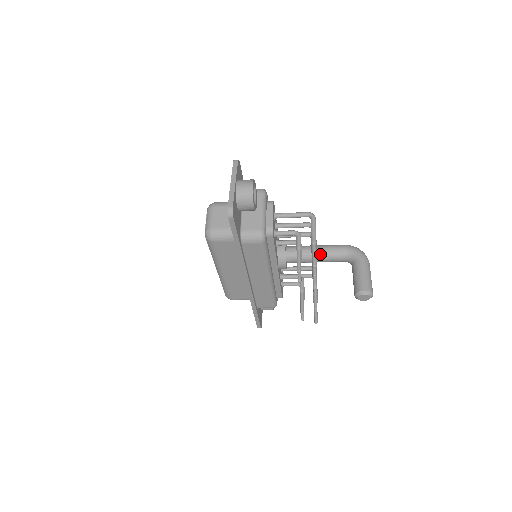
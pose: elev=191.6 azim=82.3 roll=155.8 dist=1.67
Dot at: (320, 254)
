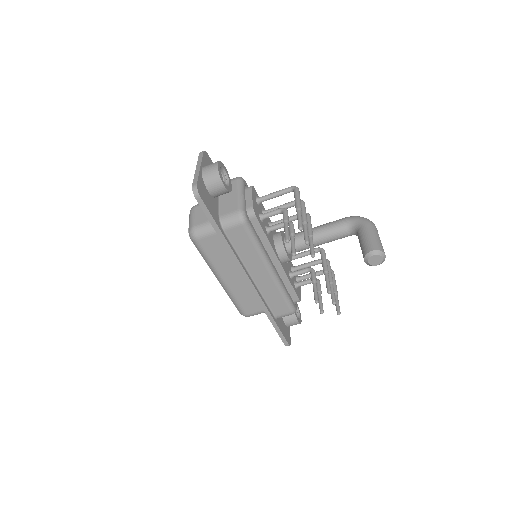
Dot at: (320, 233)
